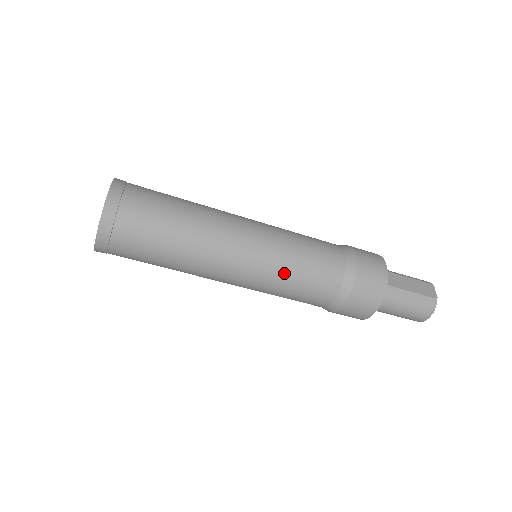
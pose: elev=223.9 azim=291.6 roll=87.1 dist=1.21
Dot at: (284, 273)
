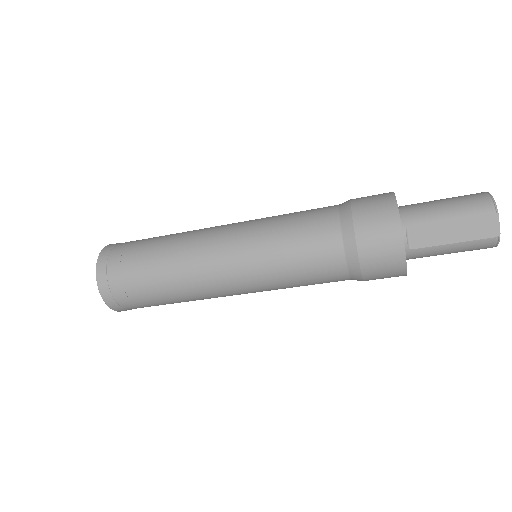
Dot at: (282, 288)
